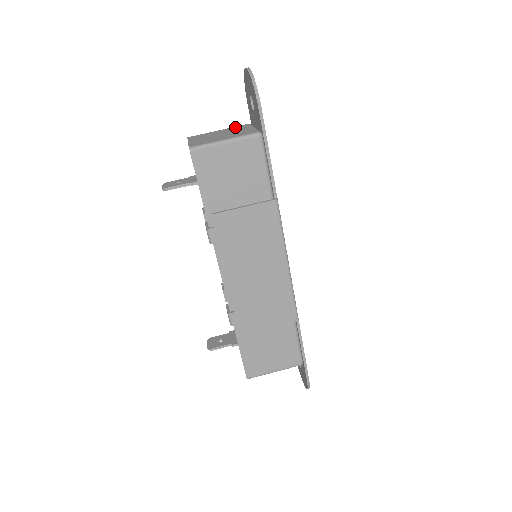
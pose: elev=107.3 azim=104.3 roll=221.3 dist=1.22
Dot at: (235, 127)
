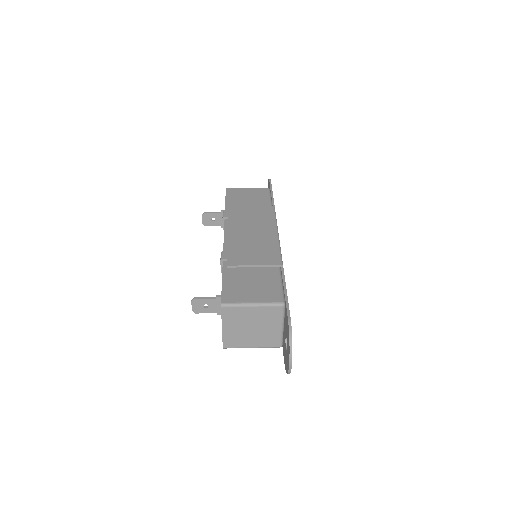
Dot at: occluded
